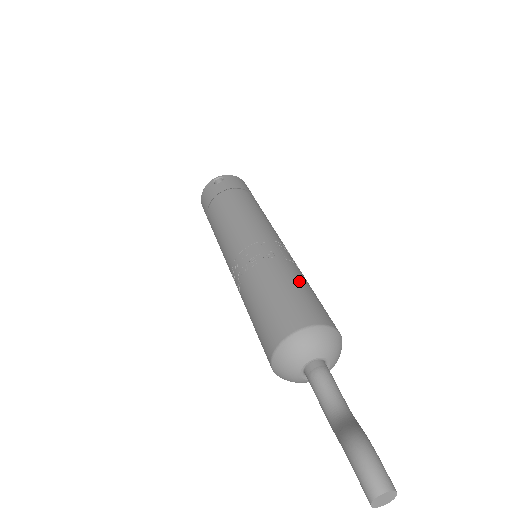
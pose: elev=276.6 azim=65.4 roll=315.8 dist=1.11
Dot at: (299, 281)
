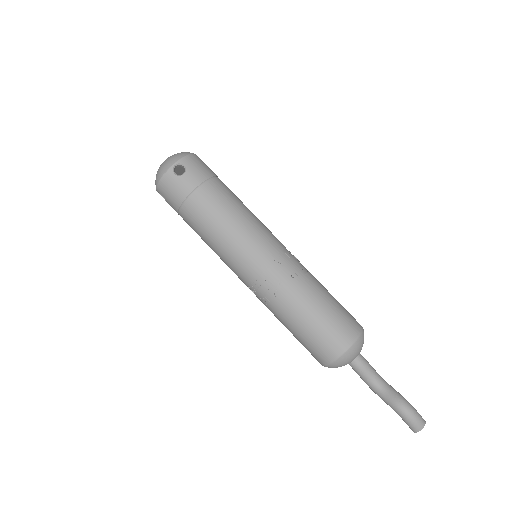
Dot at: (325, 294)
